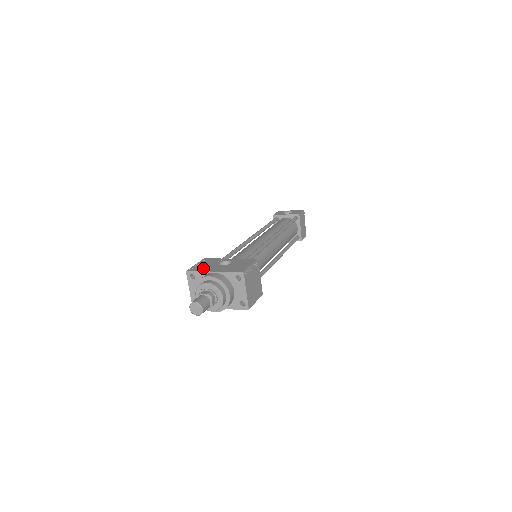
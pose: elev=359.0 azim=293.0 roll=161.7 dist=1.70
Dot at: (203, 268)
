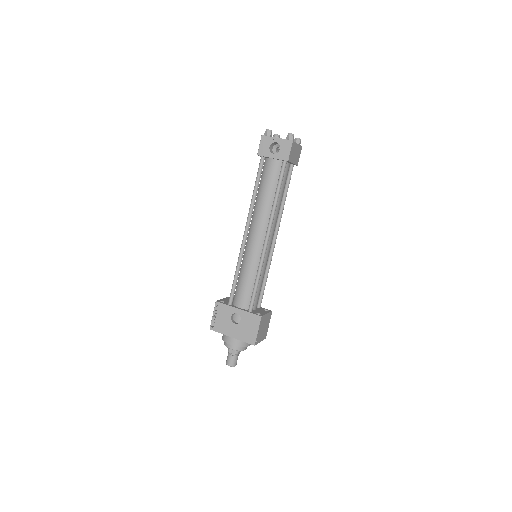
Dot at: (221, 328)
